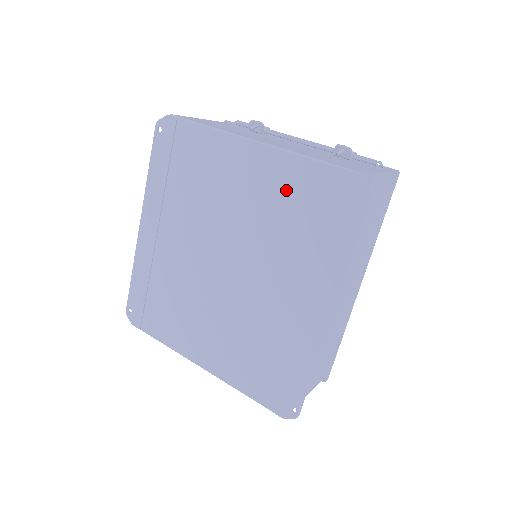
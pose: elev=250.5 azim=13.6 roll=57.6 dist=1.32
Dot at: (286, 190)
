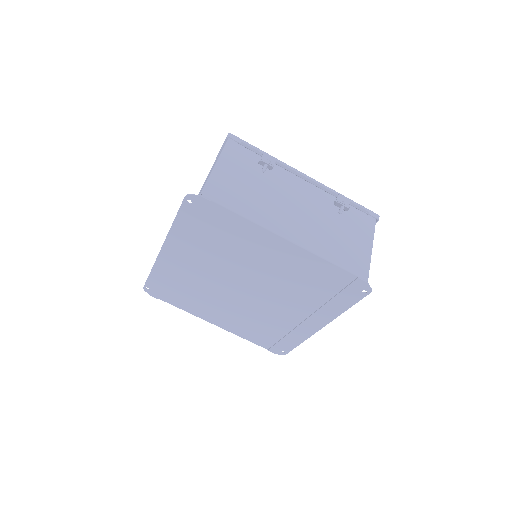
Dot at: (307, 271)
